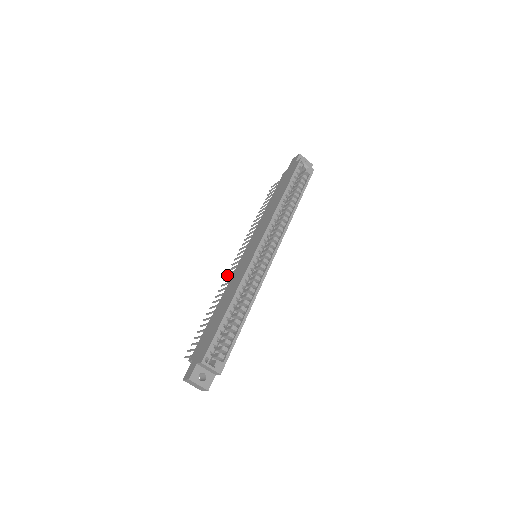
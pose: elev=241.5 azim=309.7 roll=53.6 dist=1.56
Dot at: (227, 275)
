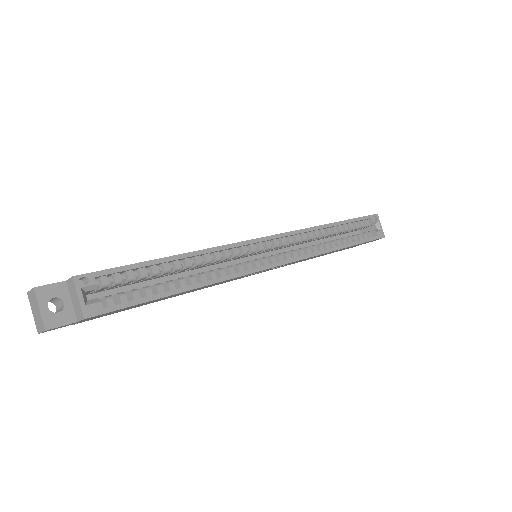
Dot at: occluded
